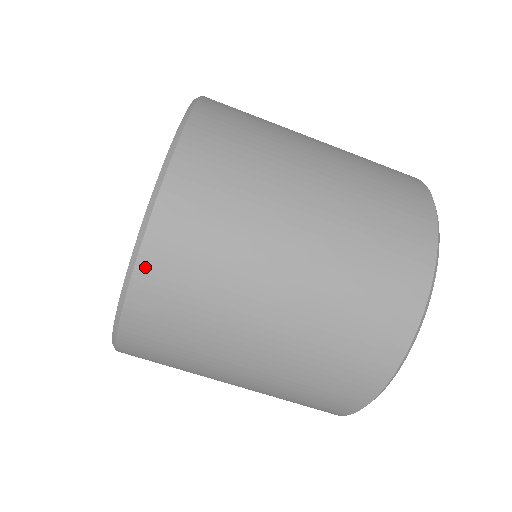
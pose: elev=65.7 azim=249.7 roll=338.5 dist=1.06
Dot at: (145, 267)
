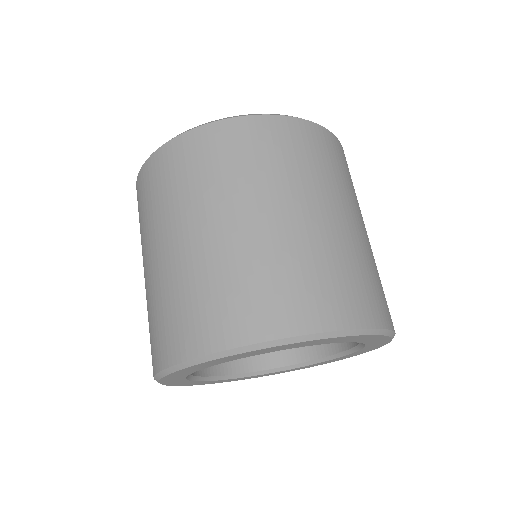
Dot at: (297, 123)
